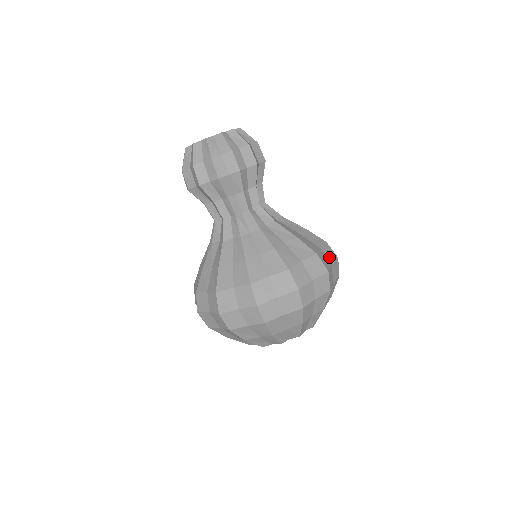
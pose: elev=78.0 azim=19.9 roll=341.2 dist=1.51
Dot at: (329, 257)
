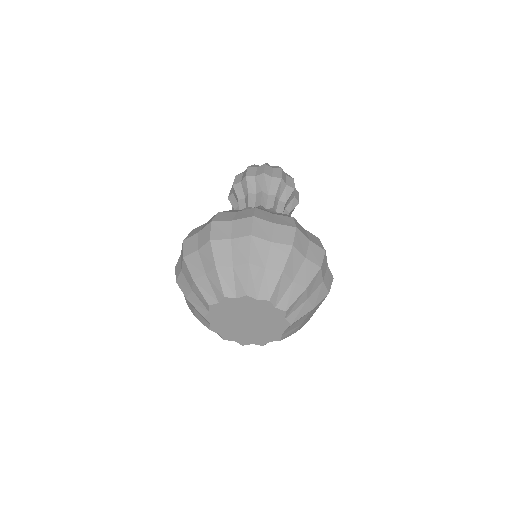
Dot at: occluded
